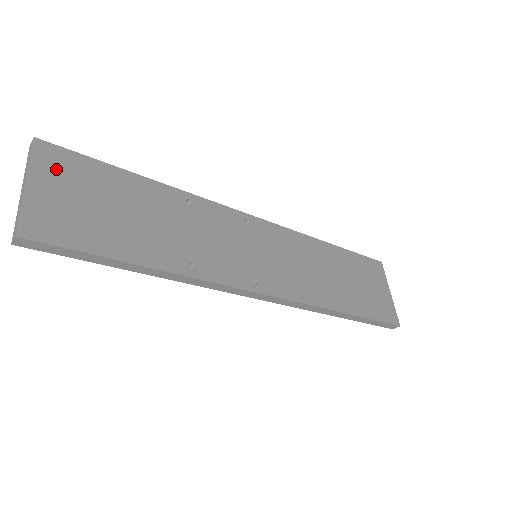
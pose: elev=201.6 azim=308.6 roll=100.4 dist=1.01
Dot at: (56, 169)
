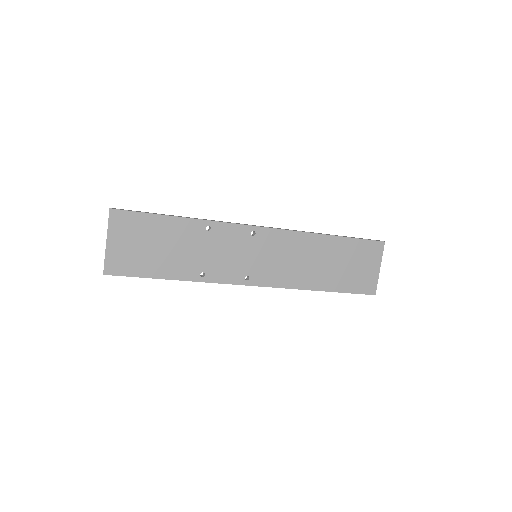
Dot at: (122, 227)
